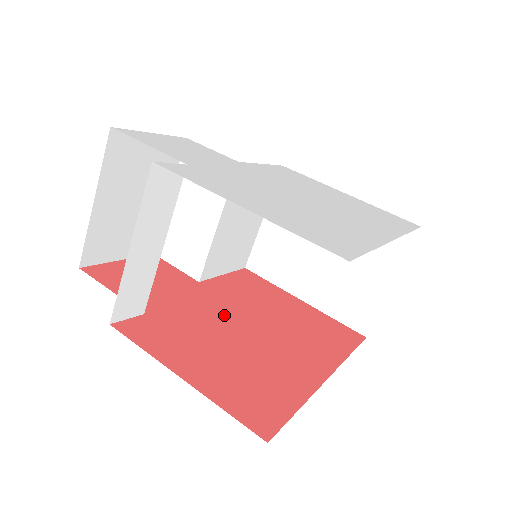
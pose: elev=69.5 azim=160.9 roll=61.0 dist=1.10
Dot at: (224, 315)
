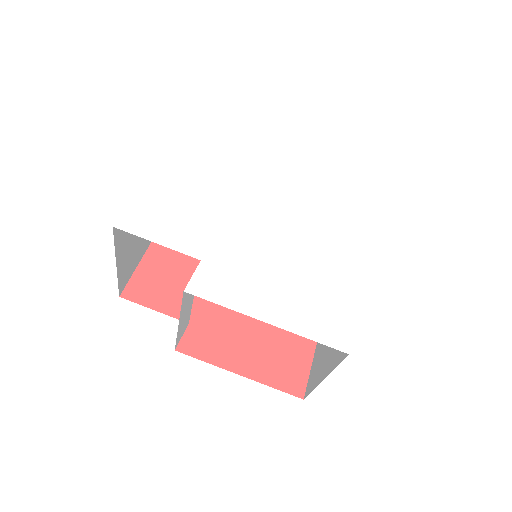
Dot at: occluded
